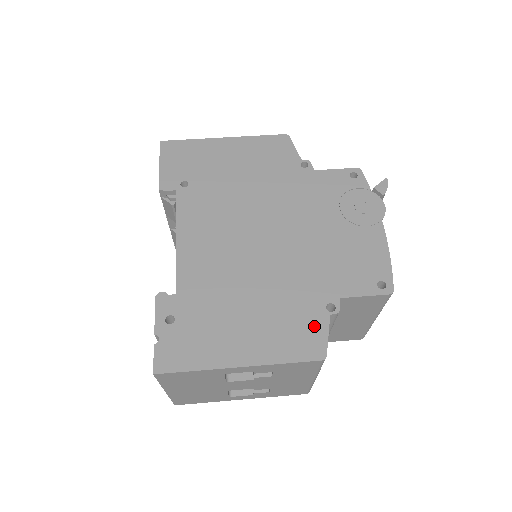
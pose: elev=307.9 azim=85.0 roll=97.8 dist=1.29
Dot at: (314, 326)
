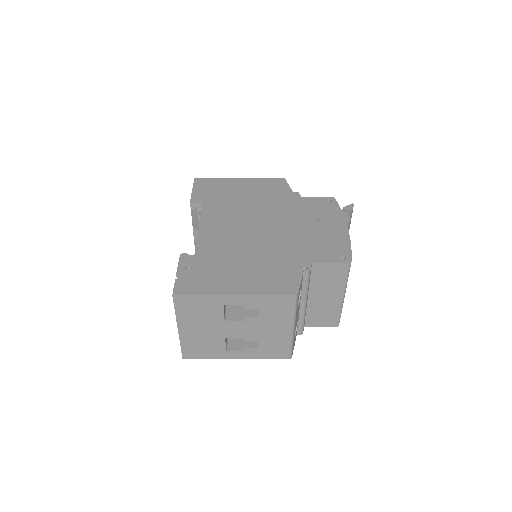
Dot at: (291, 277)
